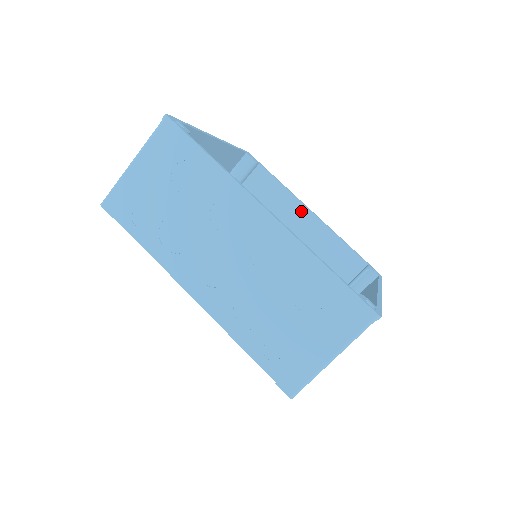
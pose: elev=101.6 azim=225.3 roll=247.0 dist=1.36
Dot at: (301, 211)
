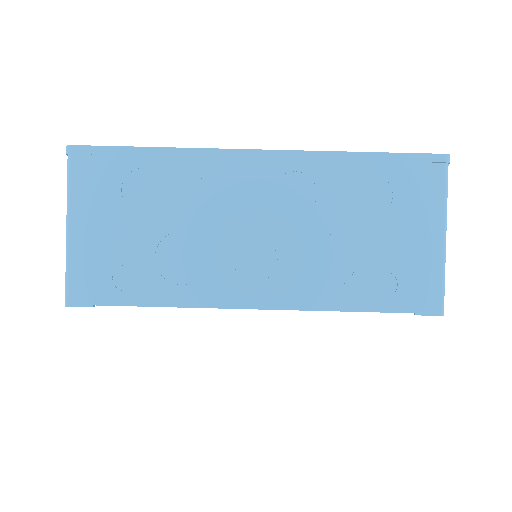
Dot at: occluded
